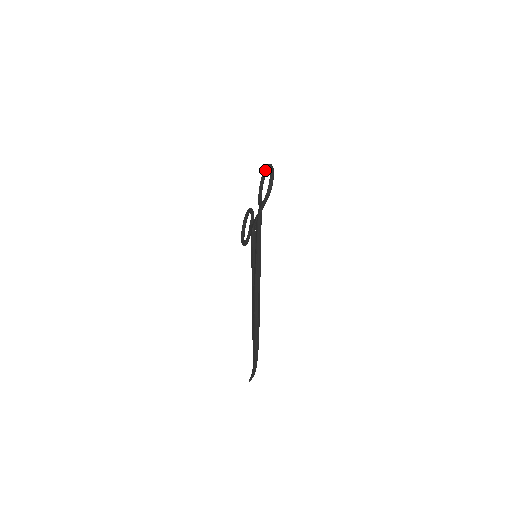
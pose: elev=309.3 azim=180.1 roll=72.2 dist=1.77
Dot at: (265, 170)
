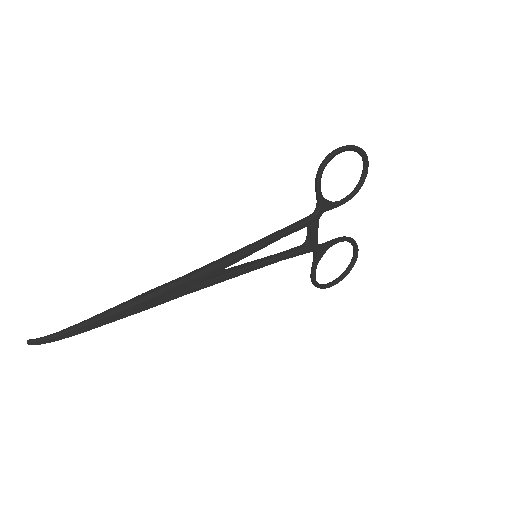
Dot at: (363, 165)
